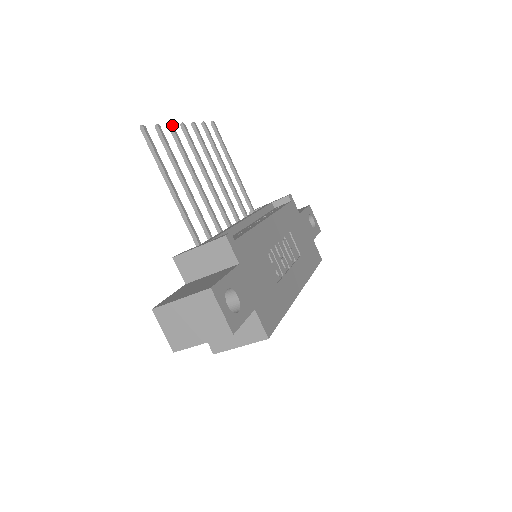
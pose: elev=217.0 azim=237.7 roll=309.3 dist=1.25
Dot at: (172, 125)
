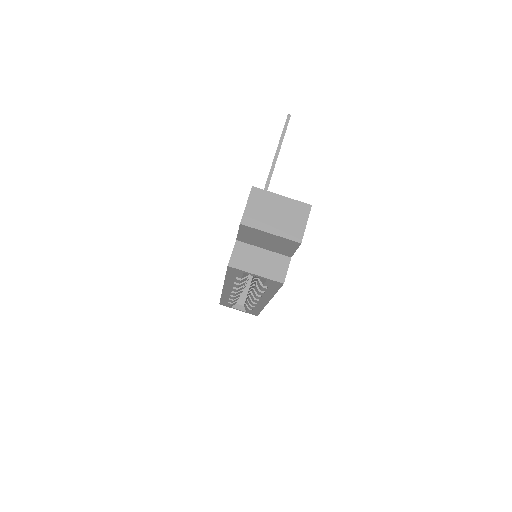
Dot at: occluded
